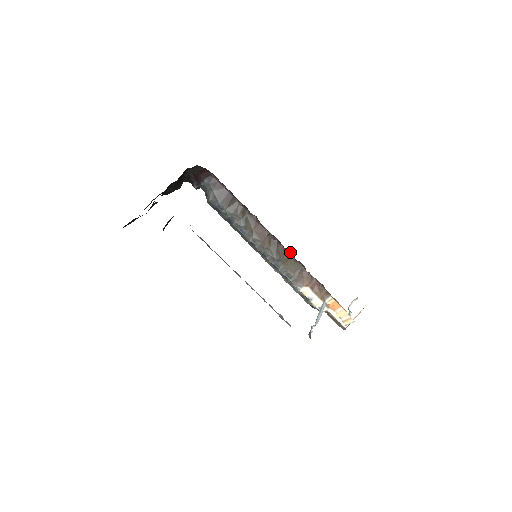
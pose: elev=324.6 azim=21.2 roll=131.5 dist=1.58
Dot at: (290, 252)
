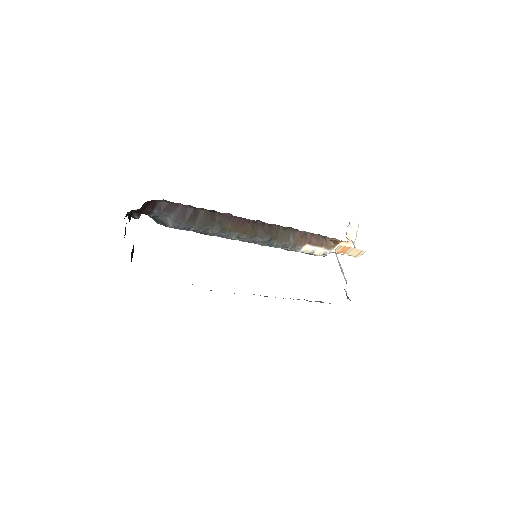
Dot at: (277, 225)
